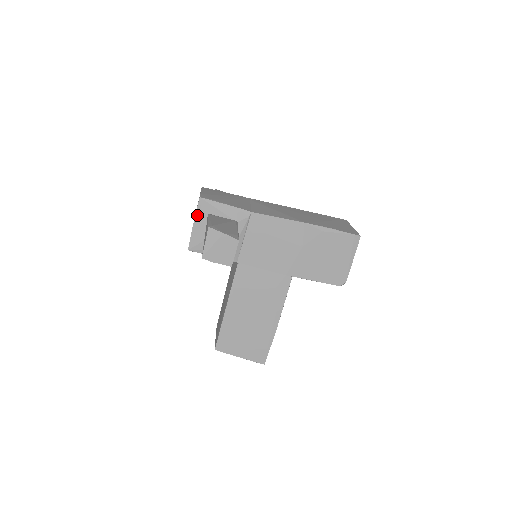
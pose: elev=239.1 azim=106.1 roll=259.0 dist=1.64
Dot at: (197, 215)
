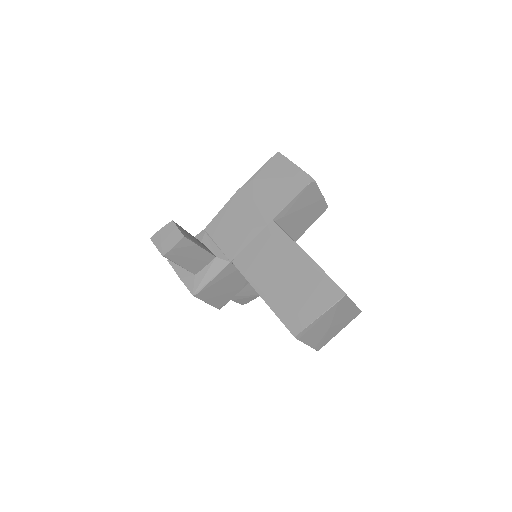
Dot at: (176, 270)
